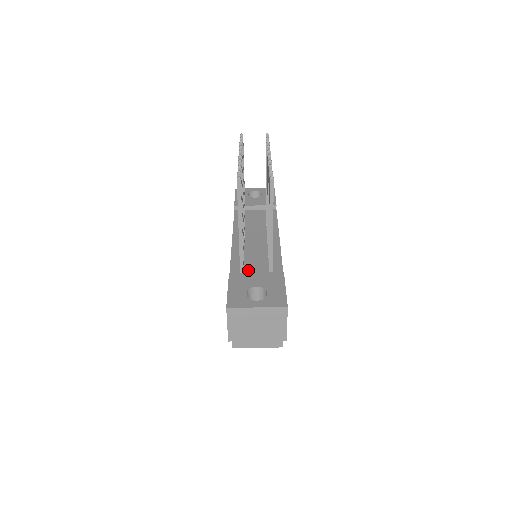
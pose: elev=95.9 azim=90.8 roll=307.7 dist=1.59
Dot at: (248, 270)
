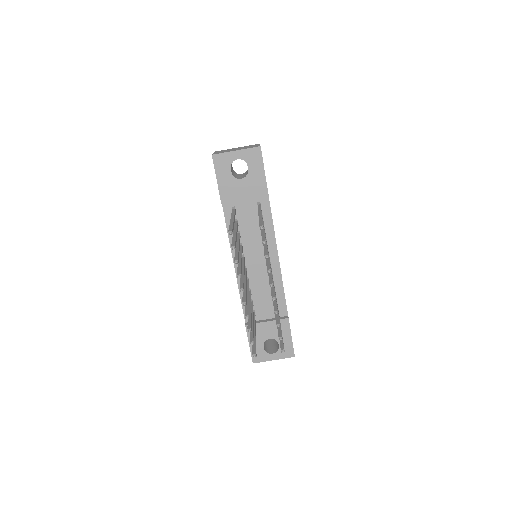
Dot at: (258, 311)
